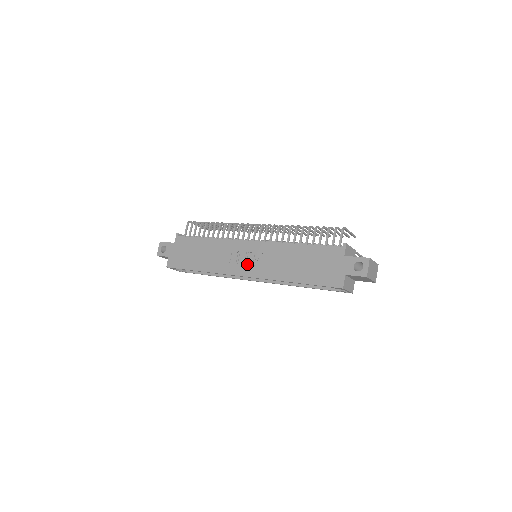
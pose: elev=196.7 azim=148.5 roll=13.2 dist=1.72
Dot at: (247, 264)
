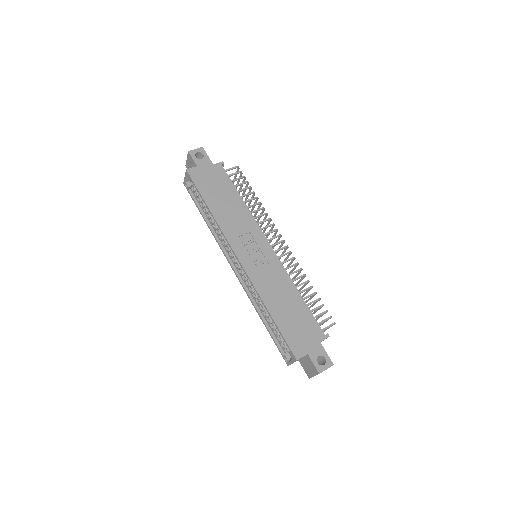
Dot at: (250, 255)
